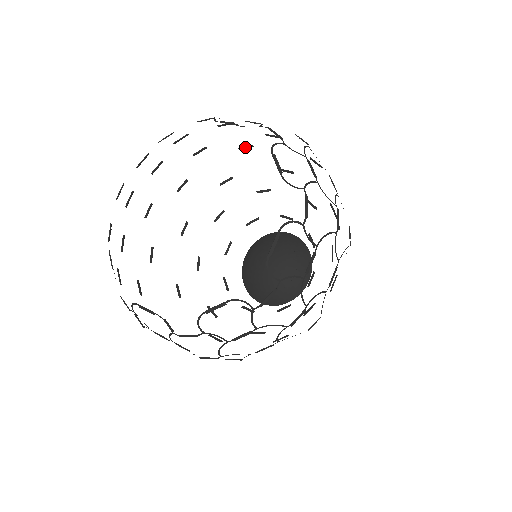
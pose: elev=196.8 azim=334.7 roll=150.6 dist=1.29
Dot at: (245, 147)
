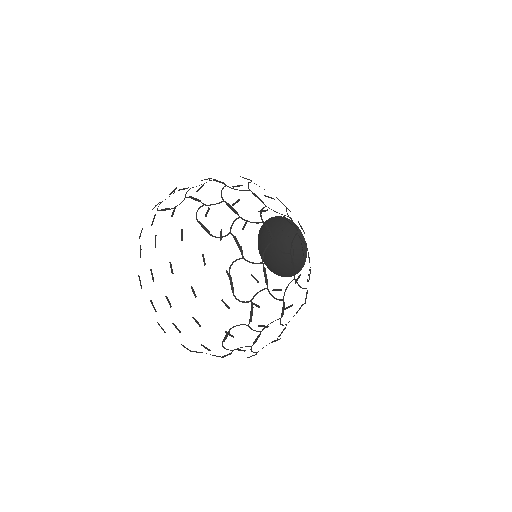
Dot at: (245, 178)
